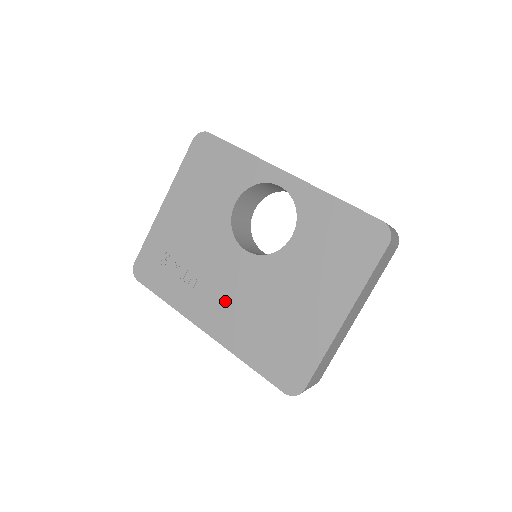
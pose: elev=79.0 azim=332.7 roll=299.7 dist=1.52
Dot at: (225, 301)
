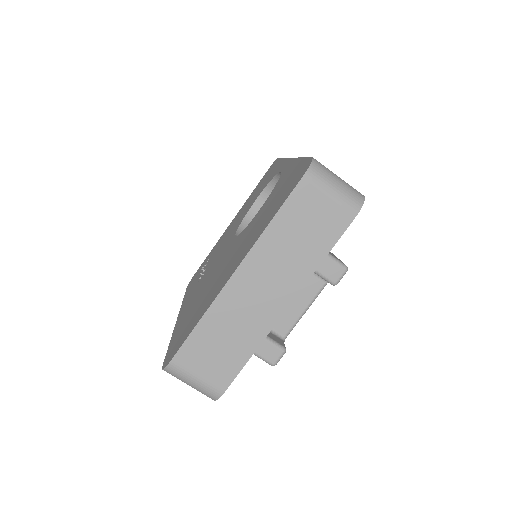
Dot at: (201, 285)
